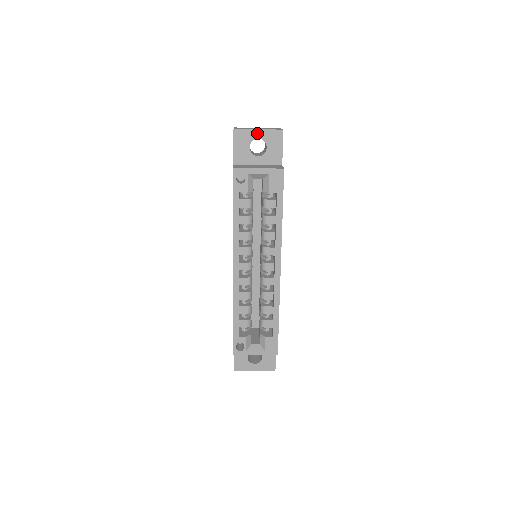
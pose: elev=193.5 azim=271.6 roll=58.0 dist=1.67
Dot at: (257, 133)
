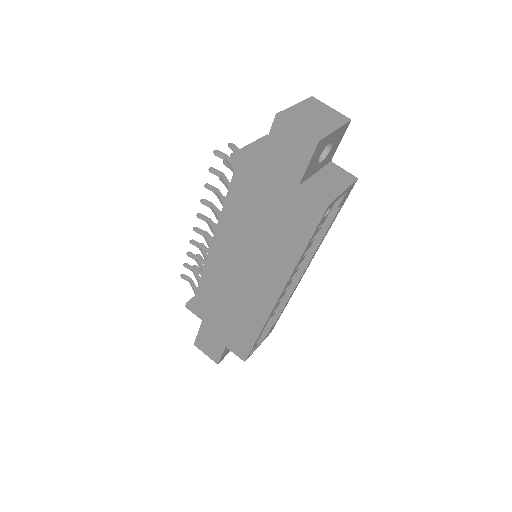
Dot at: (333, 135)
